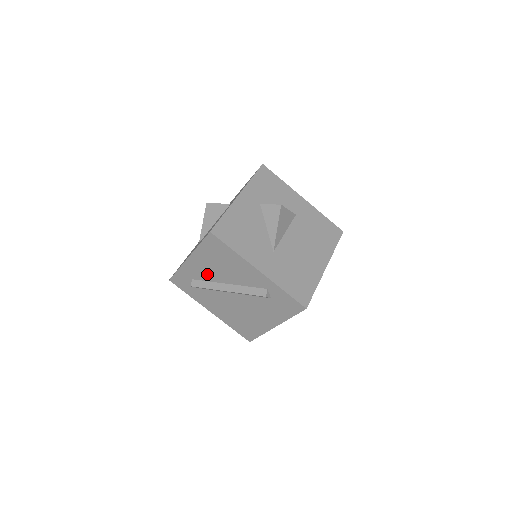
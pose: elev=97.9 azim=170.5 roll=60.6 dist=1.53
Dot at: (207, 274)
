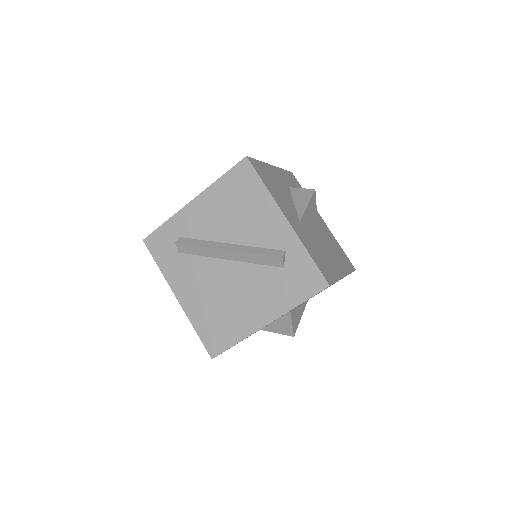
Dot at: (207, 227)
